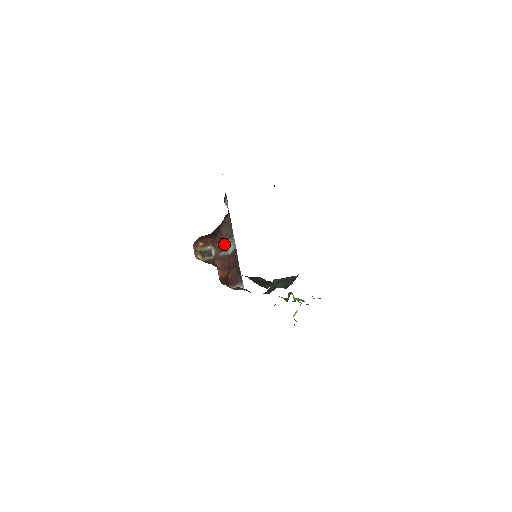
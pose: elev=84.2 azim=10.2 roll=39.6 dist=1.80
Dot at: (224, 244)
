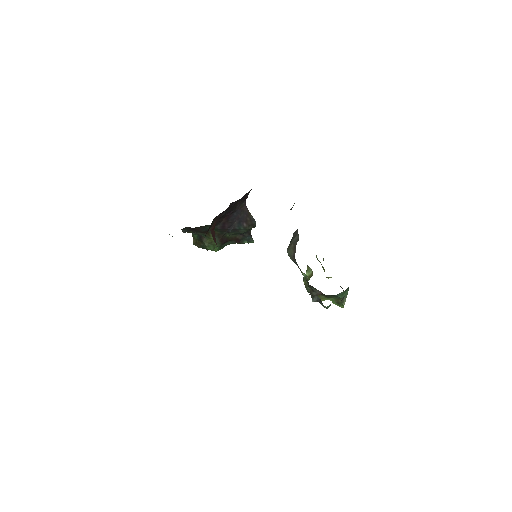
Dot at: occluded
